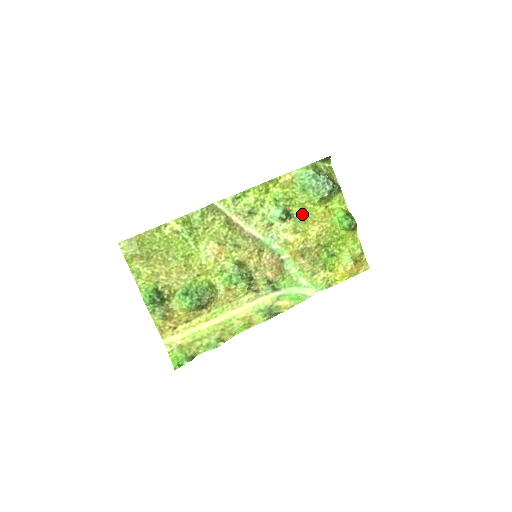
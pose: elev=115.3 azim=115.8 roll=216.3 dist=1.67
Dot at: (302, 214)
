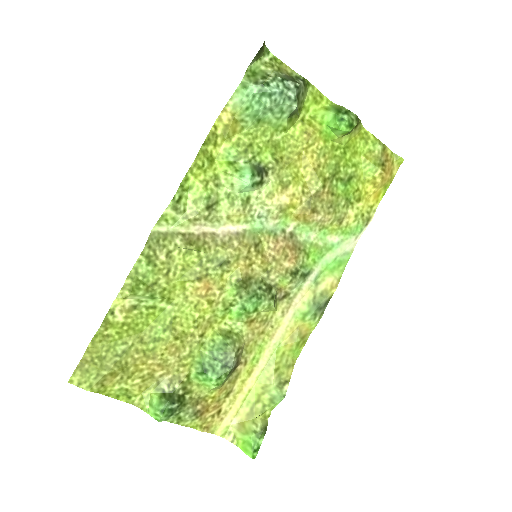
Dot at: (278, 155)
